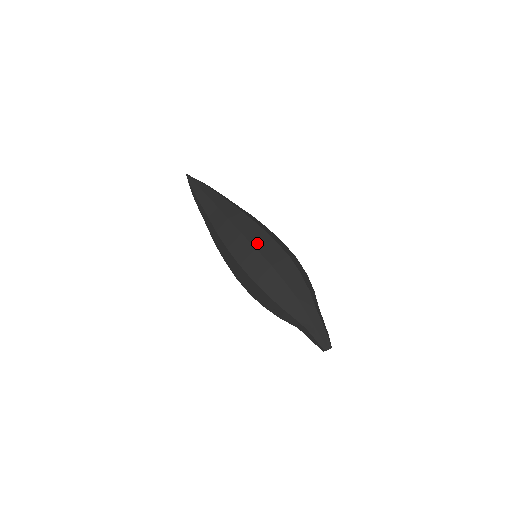
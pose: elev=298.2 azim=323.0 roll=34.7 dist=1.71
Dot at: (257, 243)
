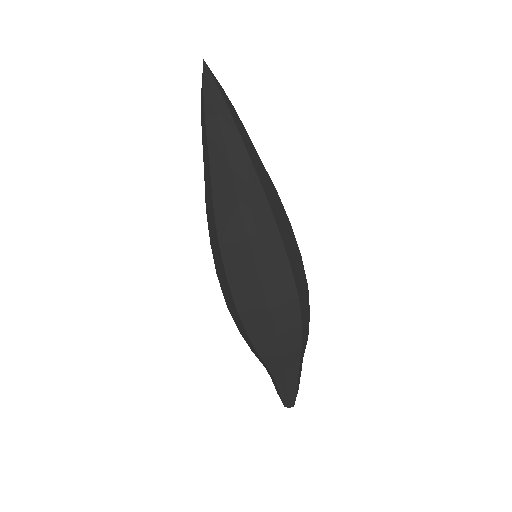
Dot at: (264, 265)
